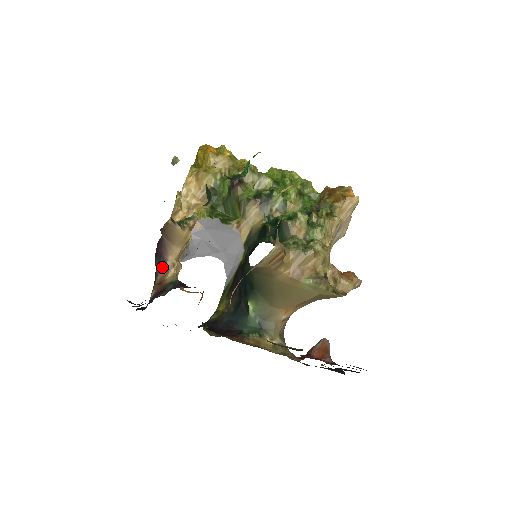
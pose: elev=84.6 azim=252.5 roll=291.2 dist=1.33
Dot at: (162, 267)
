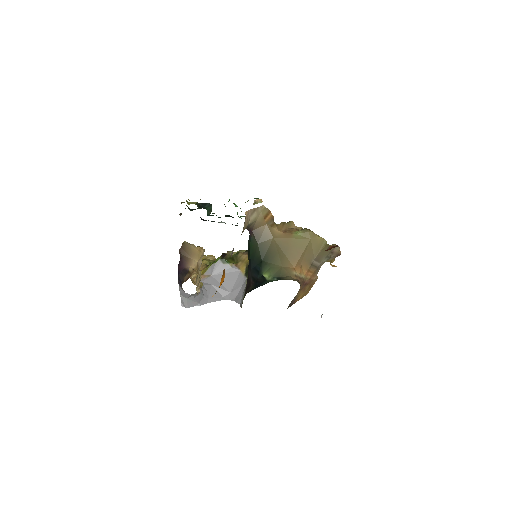
Dot at: (186, 275)
